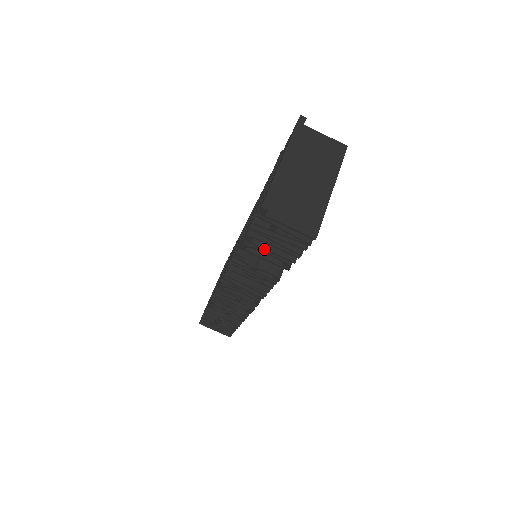
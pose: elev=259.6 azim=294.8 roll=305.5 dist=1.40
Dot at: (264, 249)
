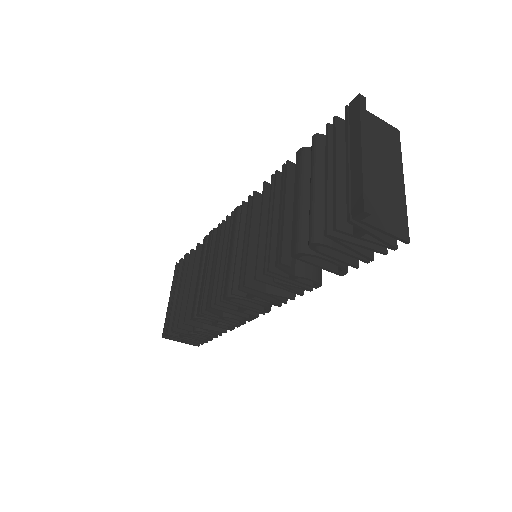
Dot at: (327, 256)
